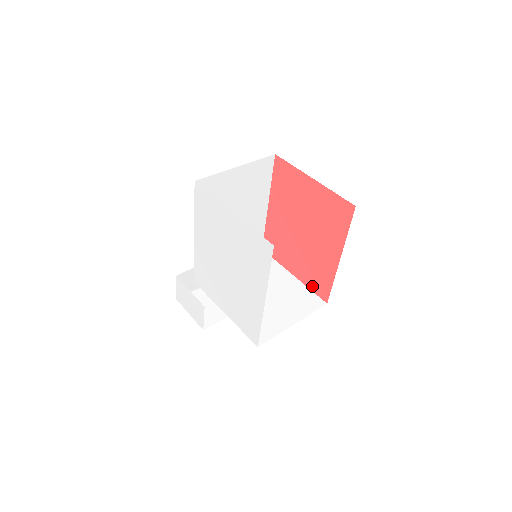
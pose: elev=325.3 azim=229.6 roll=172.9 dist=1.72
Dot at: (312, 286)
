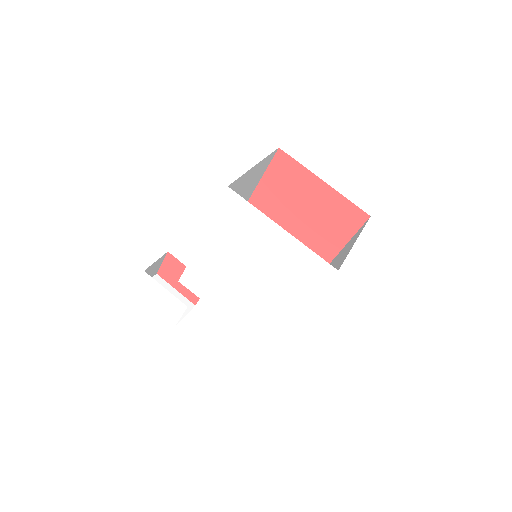
Dot at: occluded
